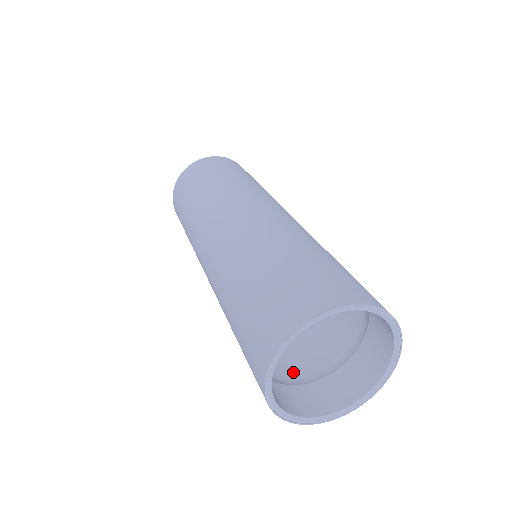
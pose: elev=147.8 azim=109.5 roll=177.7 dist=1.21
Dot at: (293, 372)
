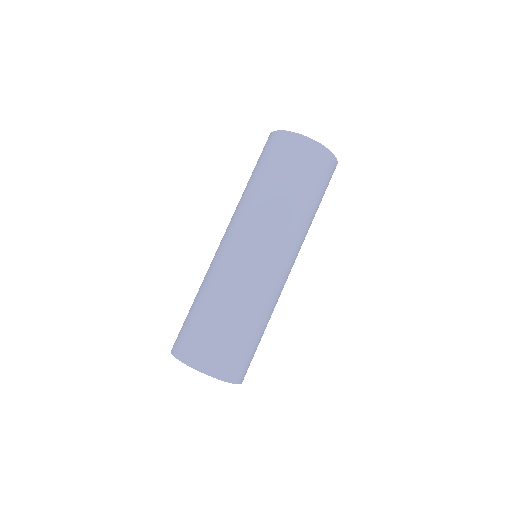
Dot at: occluded
